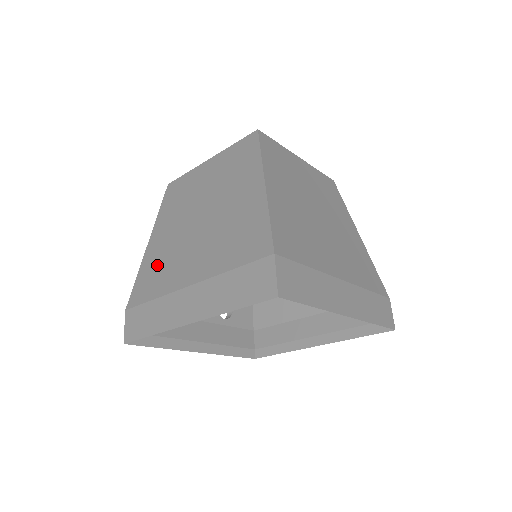
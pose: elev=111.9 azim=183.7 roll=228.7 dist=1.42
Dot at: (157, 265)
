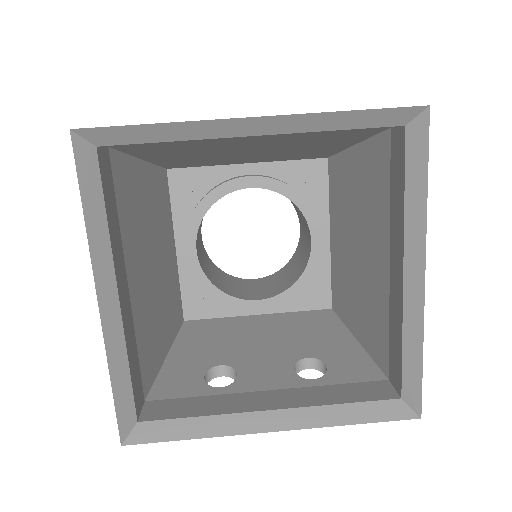
Dot at: occluded
